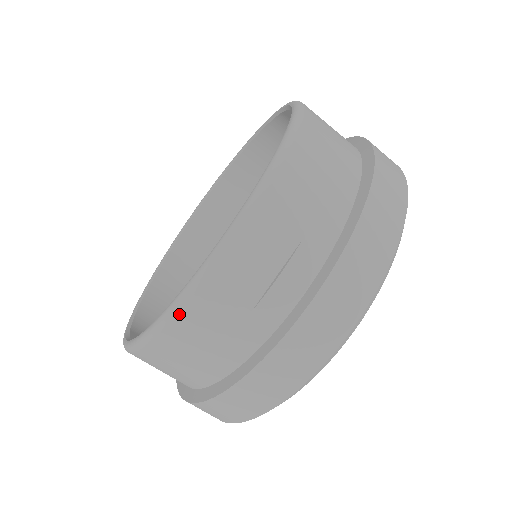
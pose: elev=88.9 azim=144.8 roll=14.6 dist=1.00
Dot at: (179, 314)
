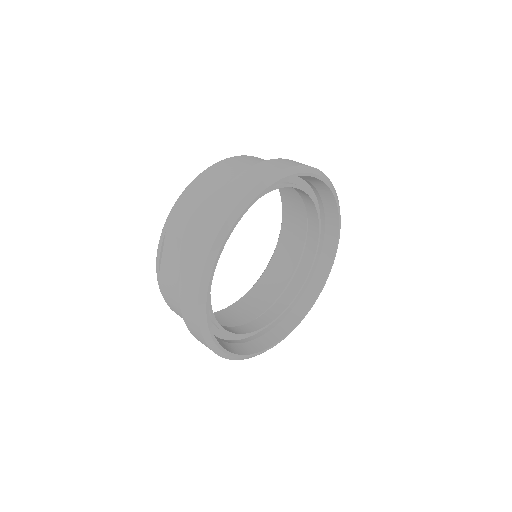
Dot at: (161, 290)
